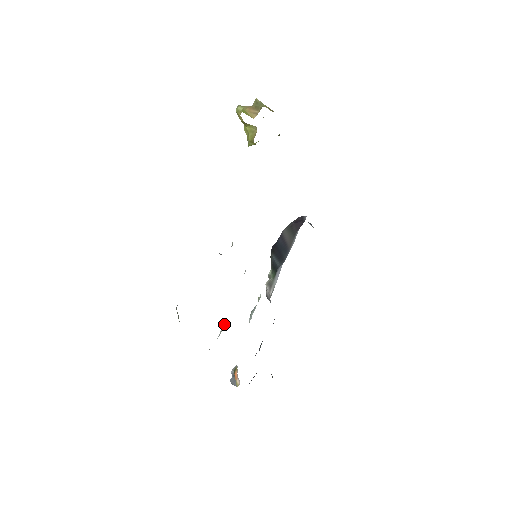
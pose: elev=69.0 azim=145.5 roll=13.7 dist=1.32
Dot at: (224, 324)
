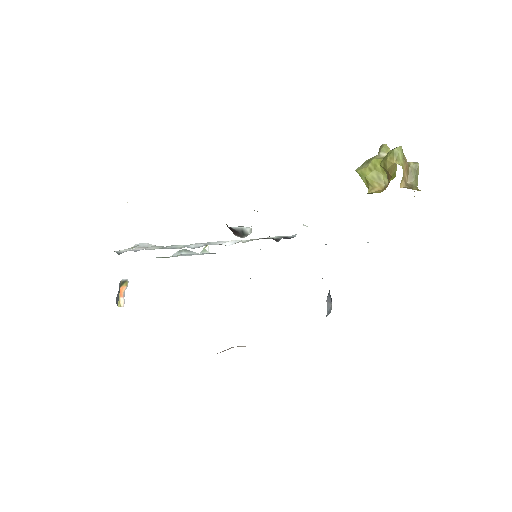
Dot at: (153, 245)
